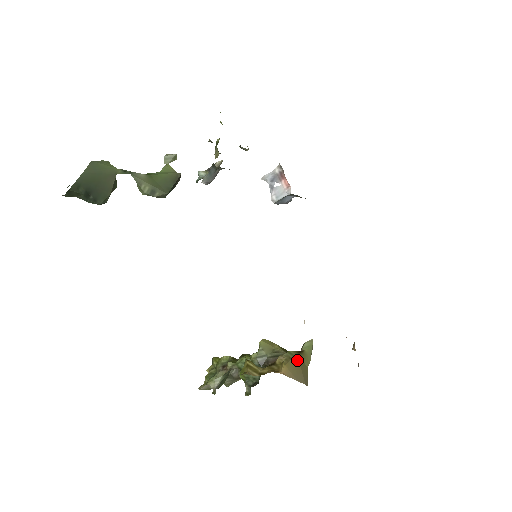
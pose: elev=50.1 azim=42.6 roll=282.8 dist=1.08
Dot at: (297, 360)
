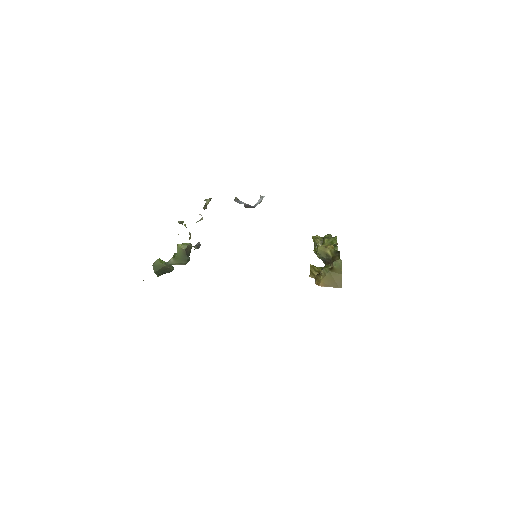
Dot at: (330, 275)
